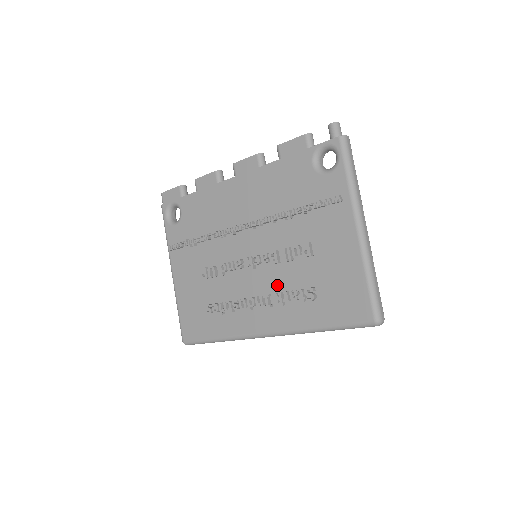
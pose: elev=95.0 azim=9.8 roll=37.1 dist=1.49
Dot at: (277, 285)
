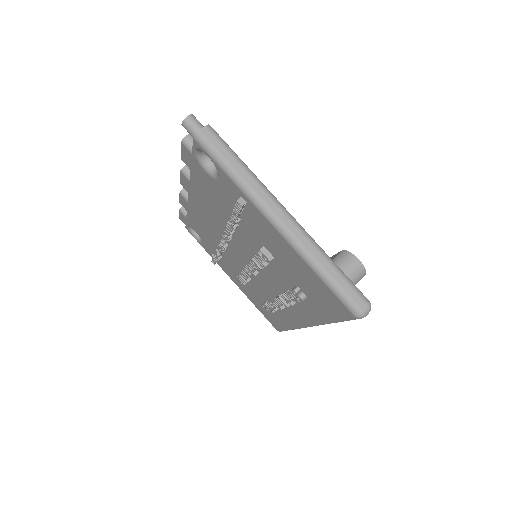
Dot at: (279, 286)
